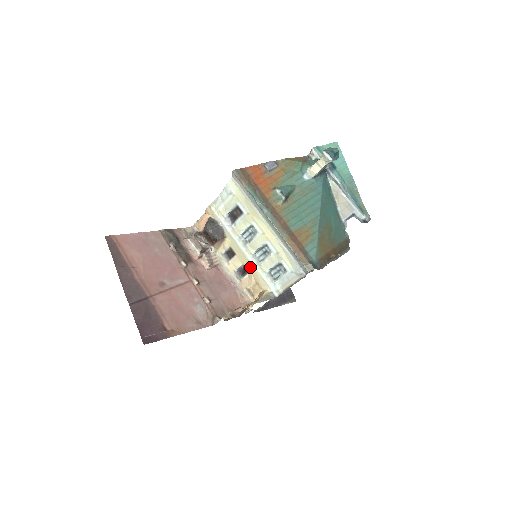
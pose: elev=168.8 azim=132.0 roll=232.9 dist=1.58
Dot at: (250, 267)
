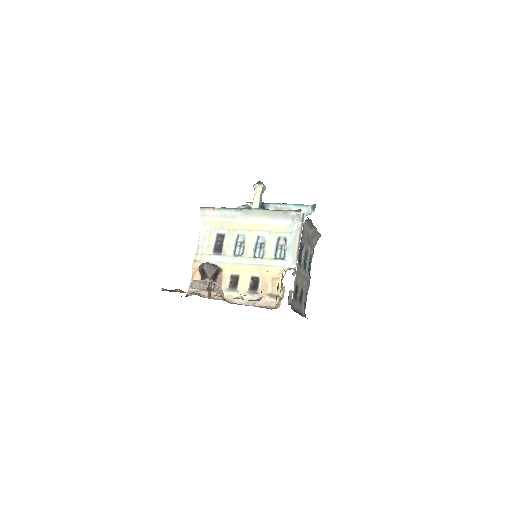
Dot at: (257, 270)
